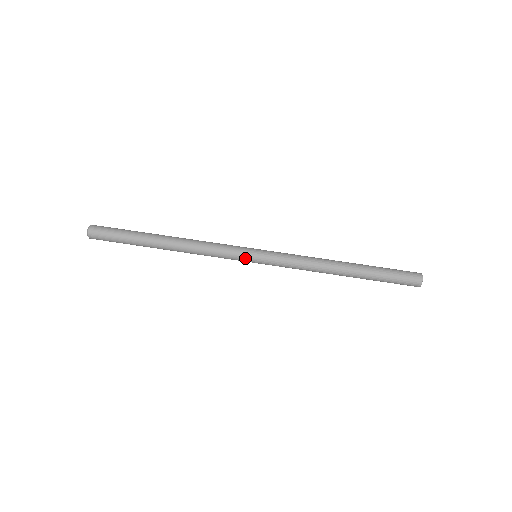
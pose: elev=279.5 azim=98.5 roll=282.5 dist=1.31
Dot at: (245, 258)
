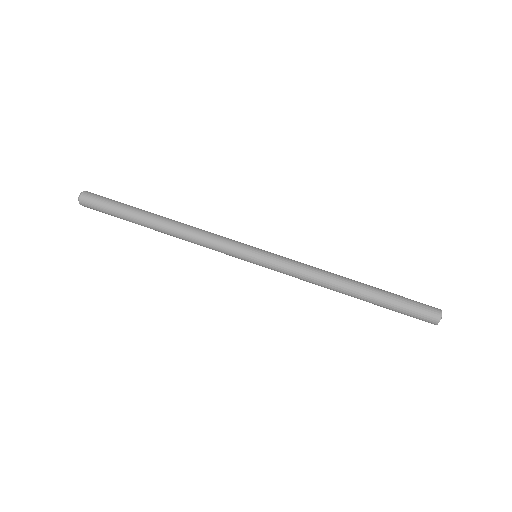
Dot at: (243, 257)
